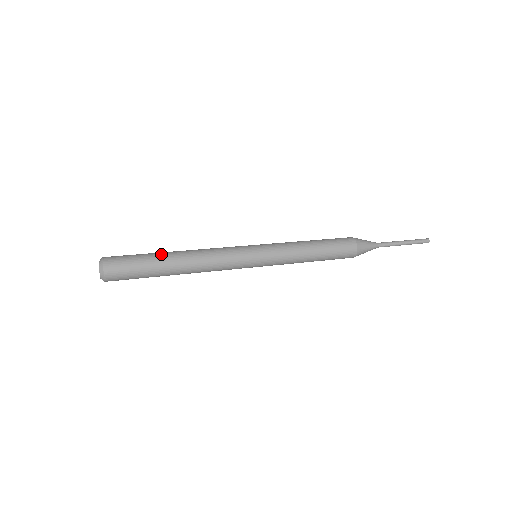
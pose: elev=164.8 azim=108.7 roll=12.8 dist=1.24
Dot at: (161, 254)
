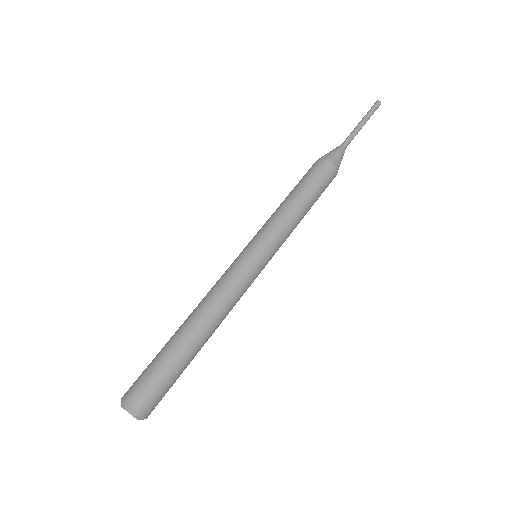
Dot at: (193, 357)
